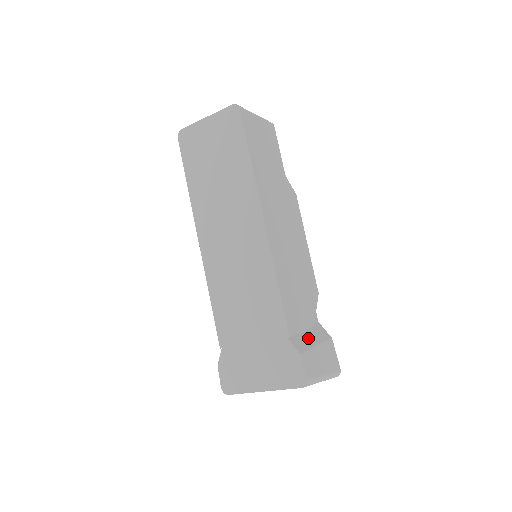
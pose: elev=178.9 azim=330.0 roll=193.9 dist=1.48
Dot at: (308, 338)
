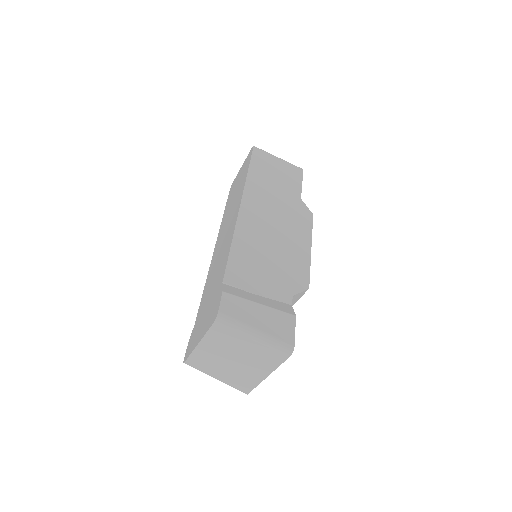
Dot at: (253, 297)
